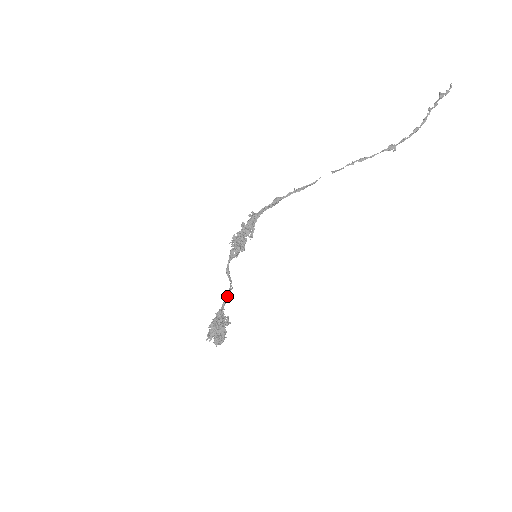
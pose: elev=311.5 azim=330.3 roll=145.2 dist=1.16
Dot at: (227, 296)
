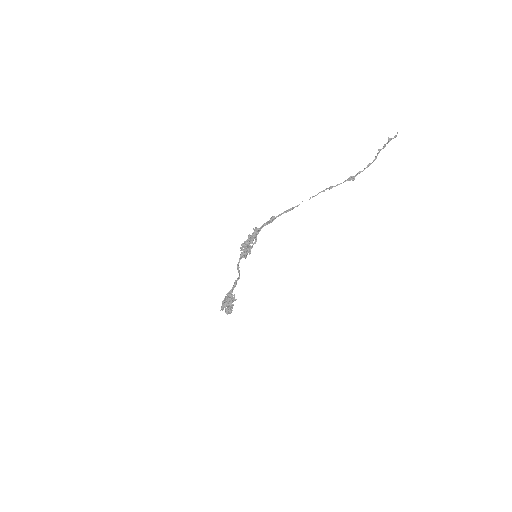
Dot at: (235, 282)
